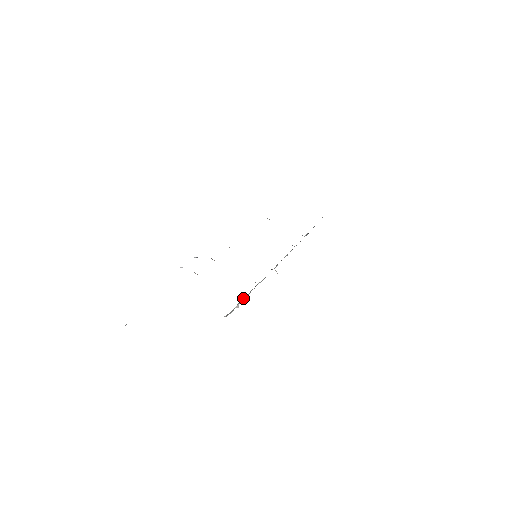
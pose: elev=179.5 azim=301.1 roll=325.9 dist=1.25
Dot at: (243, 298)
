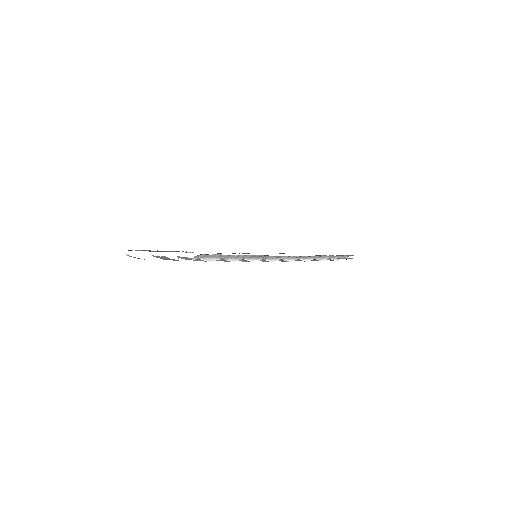
Dot at: (222, 257)
